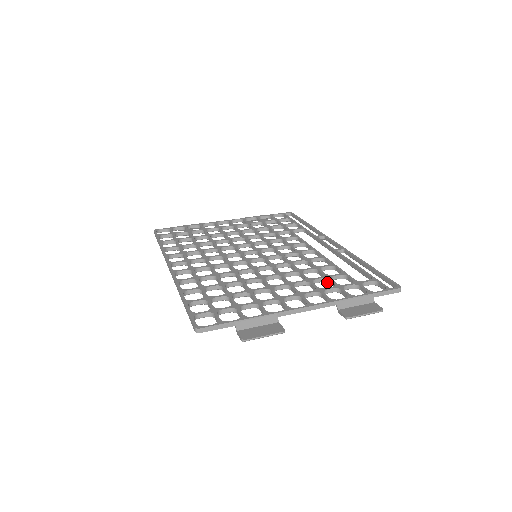
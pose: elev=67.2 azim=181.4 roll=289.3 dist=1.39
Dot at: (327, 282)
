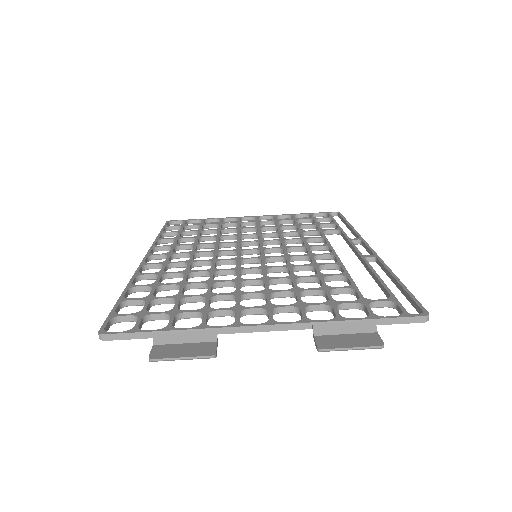
Dot at: (324, 296)
